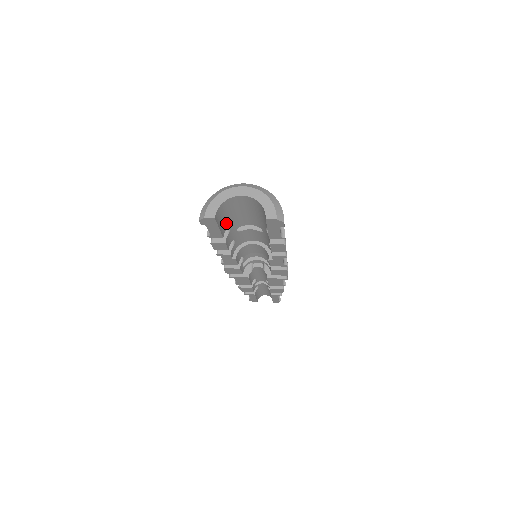
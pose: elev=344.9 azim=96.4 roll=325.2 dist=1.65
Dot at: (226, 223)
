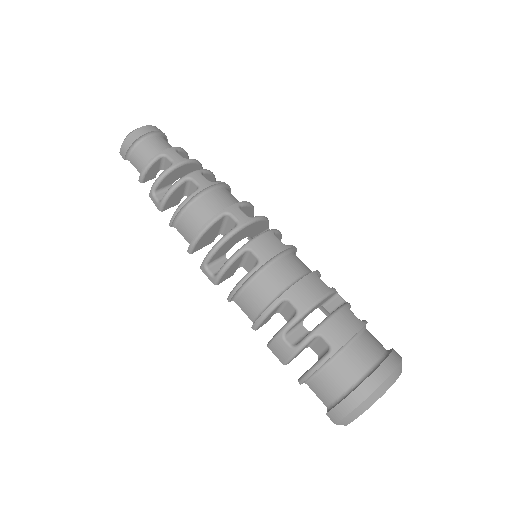
Dot at: occluded
